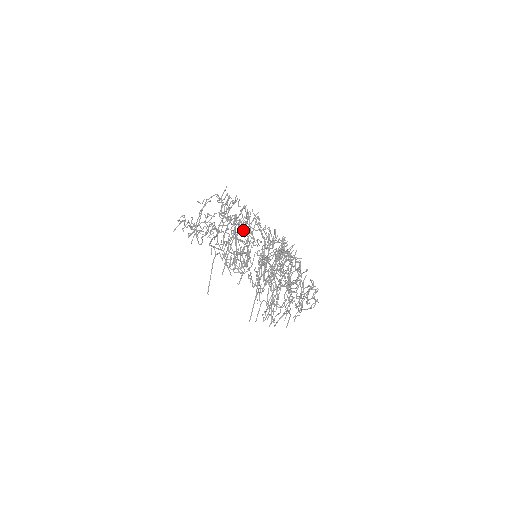
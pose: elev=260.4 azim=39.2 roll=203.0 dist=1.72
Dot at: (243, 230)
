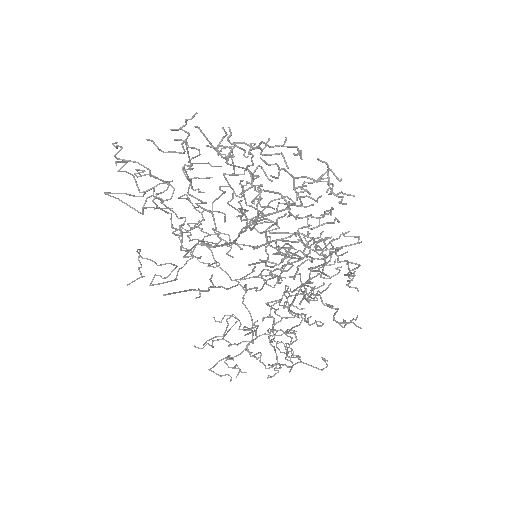
Dot at: occluded
